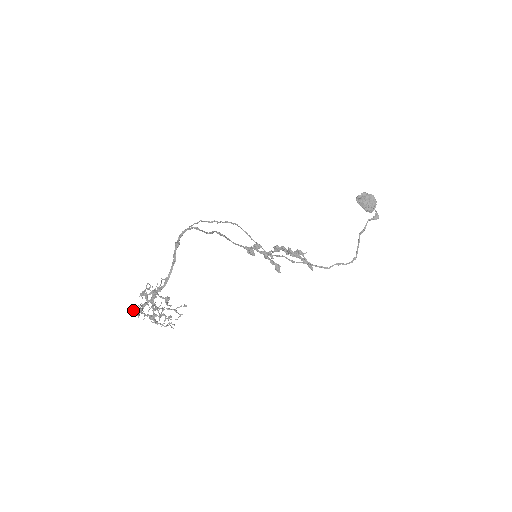
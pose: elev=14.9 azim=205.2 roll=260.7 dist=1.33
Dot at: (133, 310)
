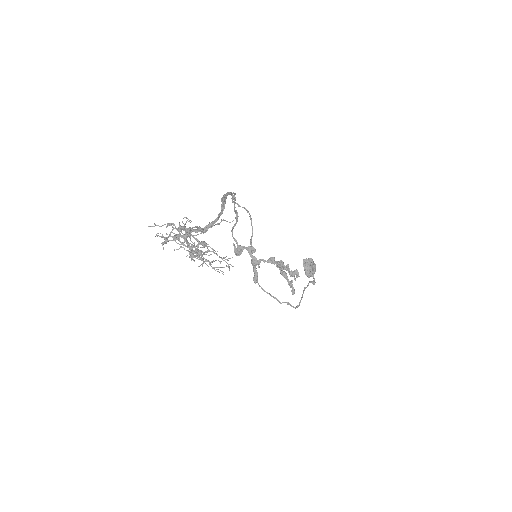
Dot at: (158, 235)
